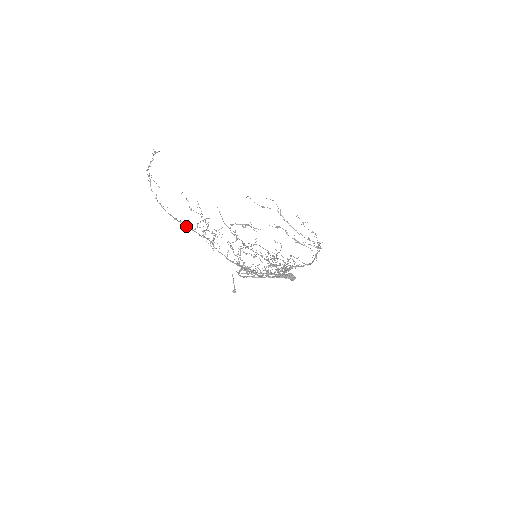
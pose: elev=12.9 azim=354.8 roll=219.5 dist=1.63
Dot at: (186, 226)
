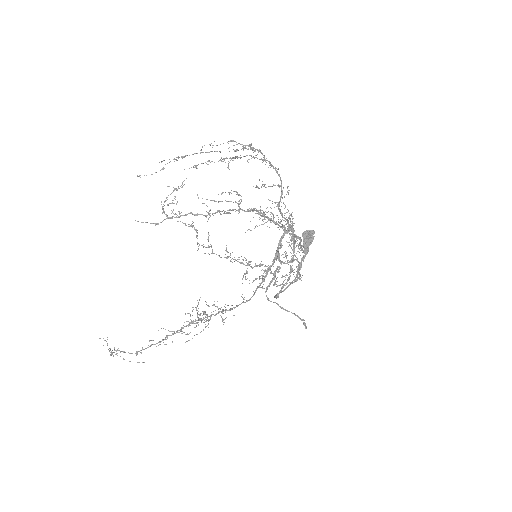
Dot at: (182, 328)
